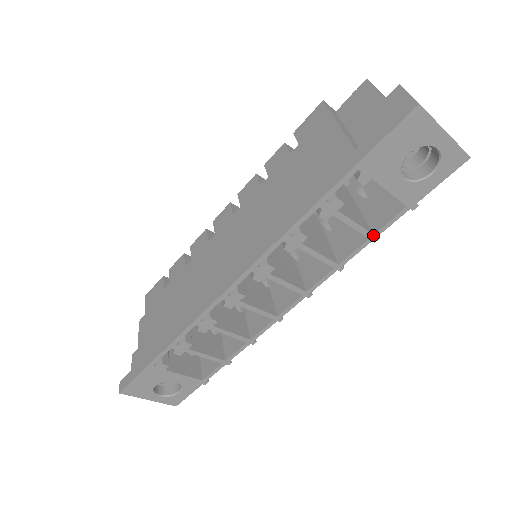
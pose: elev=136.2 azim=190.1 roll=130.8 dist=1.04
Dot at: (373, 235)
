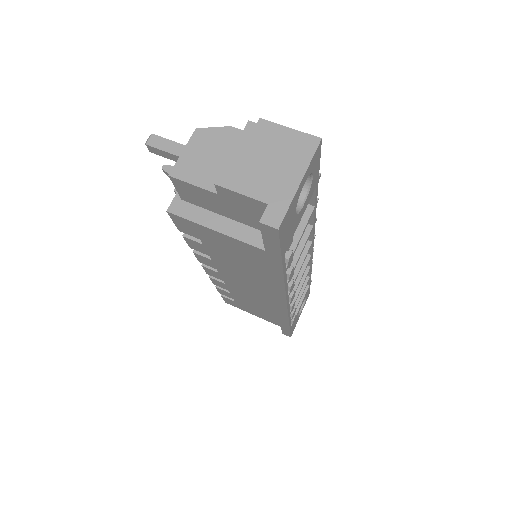
Dot at: (315, 207)
